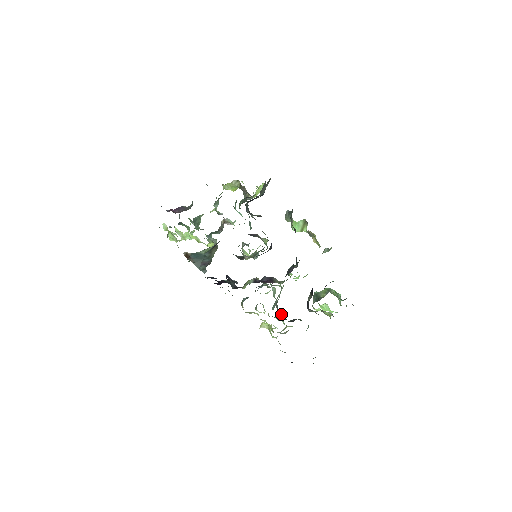
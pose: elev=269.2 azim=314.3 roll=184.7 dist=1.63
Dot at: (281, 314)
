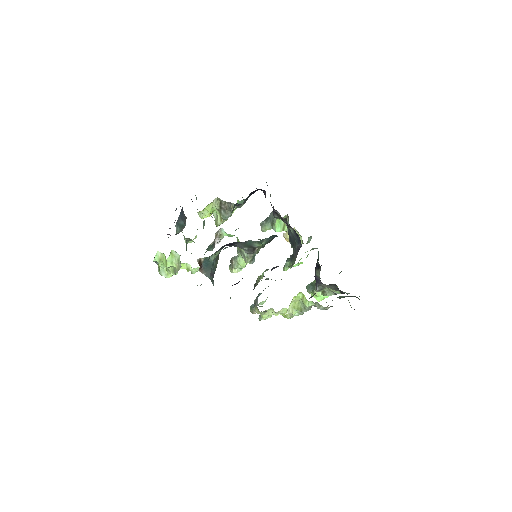
Dot at: occluded
